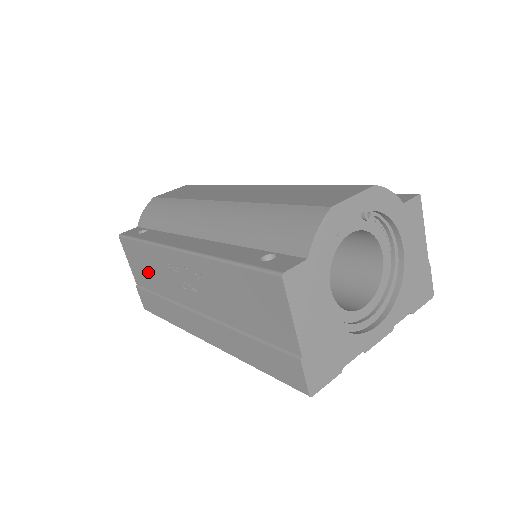
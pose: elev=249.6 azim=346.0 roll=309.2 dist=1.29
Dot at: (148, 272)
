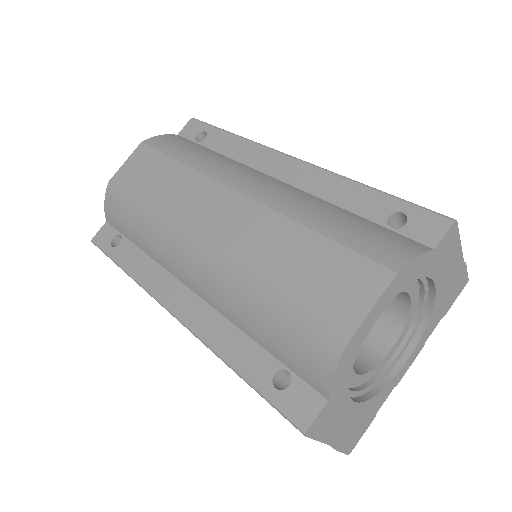
Dot at: occluded
